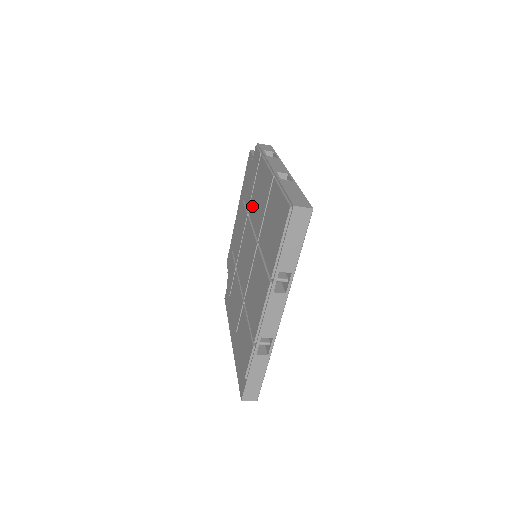
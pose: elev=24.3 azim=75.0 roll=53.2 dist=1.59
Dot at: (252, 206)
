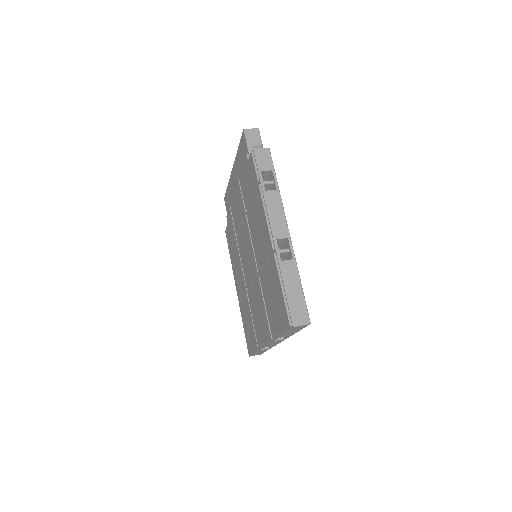
Dot at: (250, 219)
